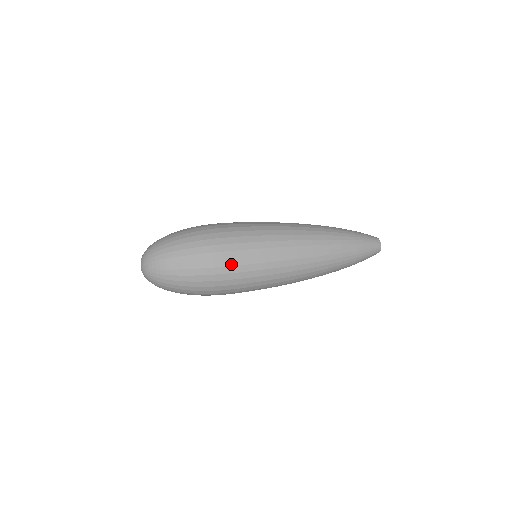
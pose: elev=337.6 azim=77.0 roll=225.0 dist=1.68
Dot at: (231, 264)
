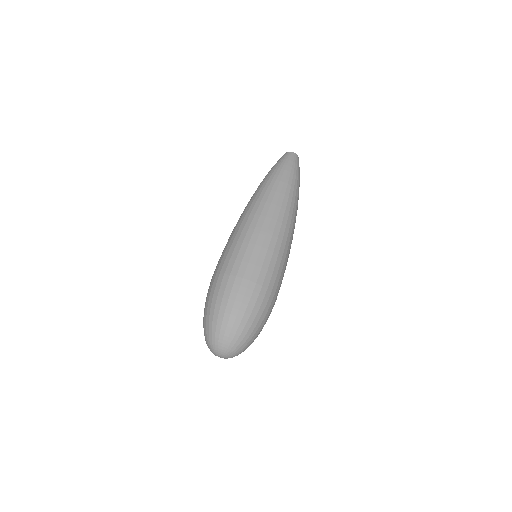
Dot at: occluded
